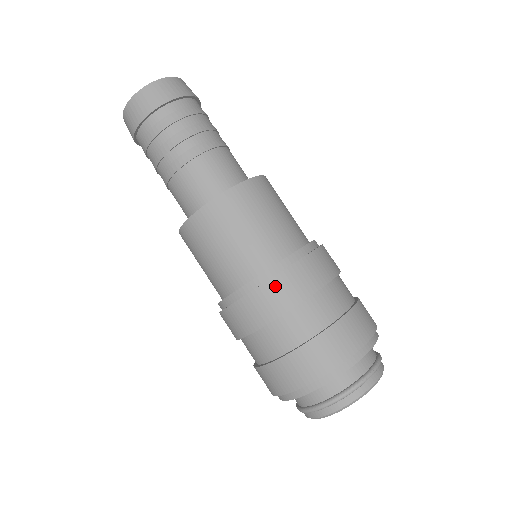
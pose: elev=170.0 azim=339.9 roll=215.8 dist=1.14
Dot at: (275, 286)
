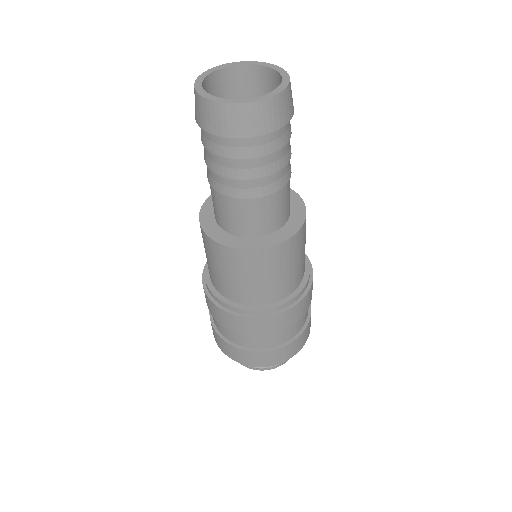
Dot at: (217, 310)
